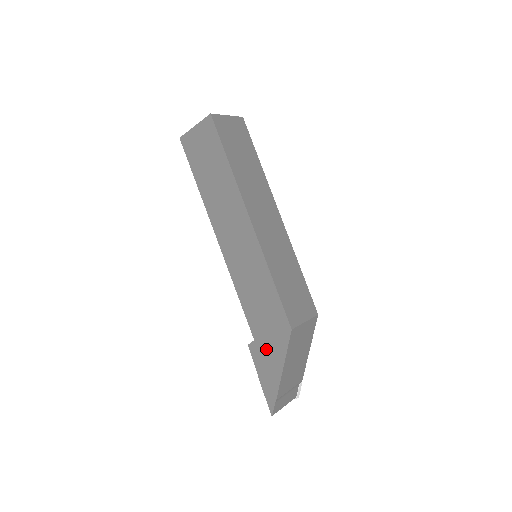
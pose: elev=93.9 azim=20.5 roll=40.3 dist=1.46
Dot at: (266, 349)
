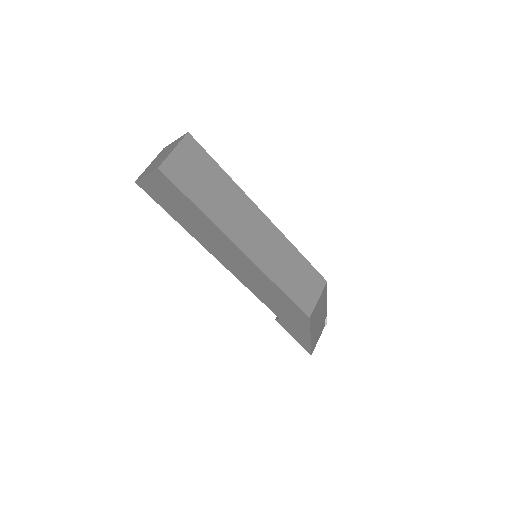
Dot at: (292, 324)
